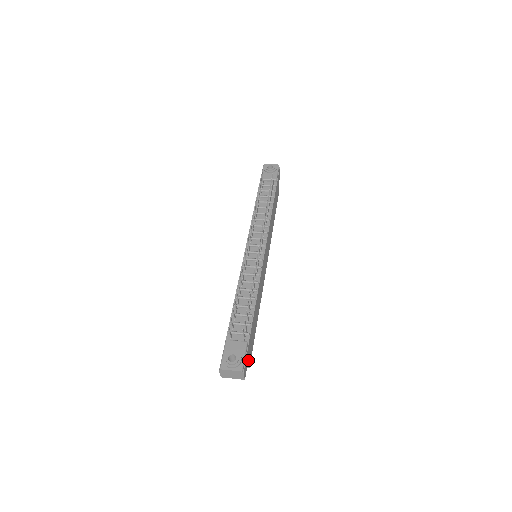
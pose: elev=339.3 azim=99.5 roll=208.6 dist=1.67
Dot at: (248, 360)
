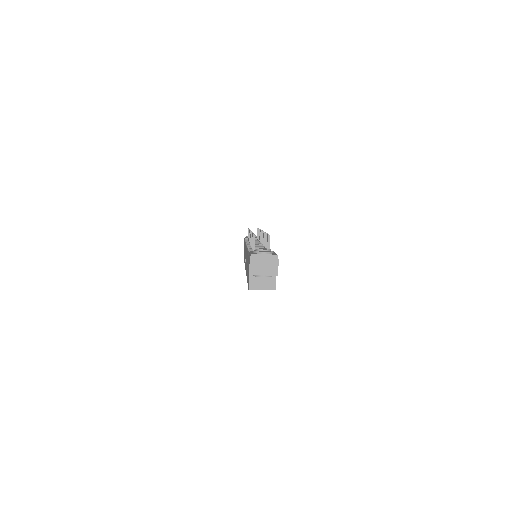
Dot at: occluded
